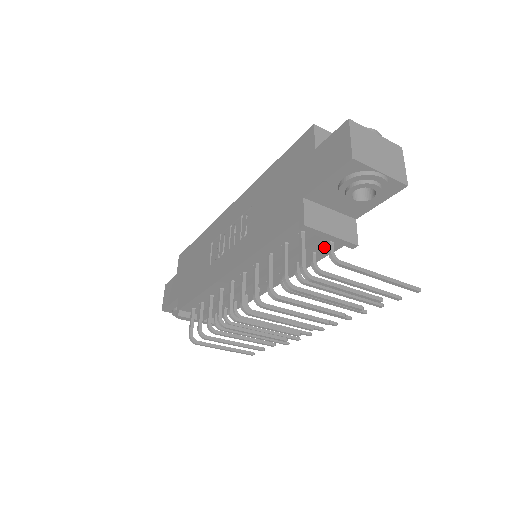
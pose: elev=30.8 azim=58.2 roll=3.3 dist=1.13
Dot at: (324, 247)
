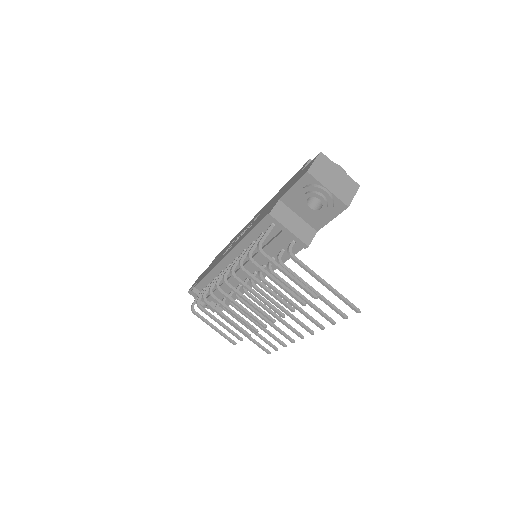
Dot at: occluded
